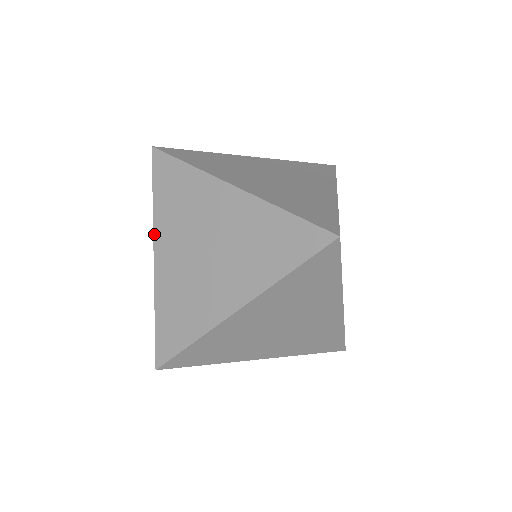
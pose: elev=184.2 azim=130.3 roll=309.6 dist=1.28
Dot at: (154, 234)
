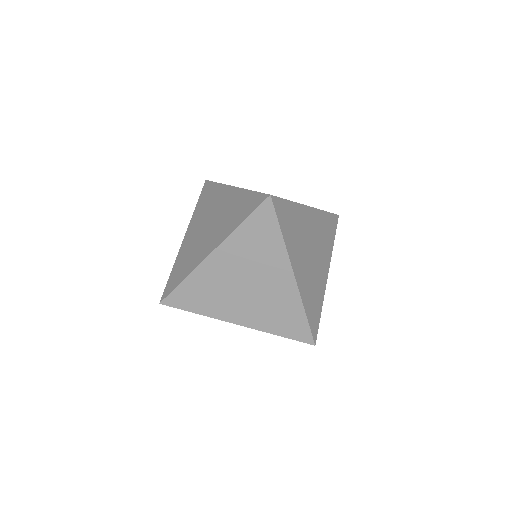
Dot at: (189, 225)
